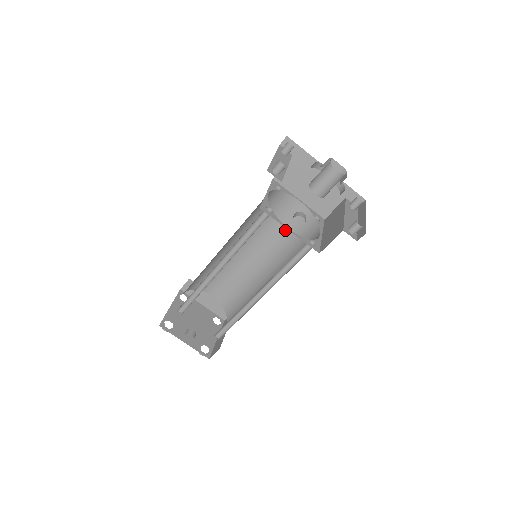
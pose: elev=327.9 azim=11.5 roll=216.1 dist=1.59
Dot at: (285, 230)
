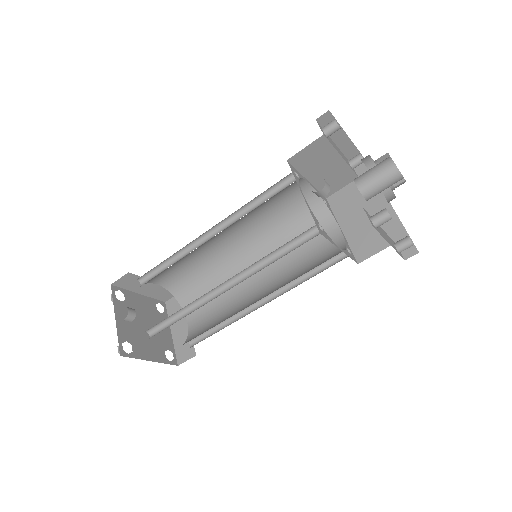
Dot at: (307, 260)
